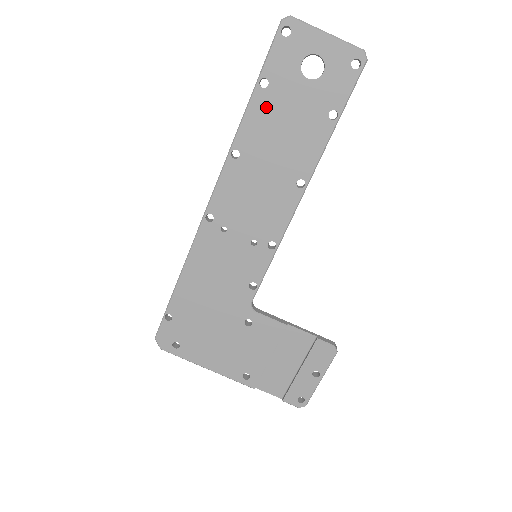
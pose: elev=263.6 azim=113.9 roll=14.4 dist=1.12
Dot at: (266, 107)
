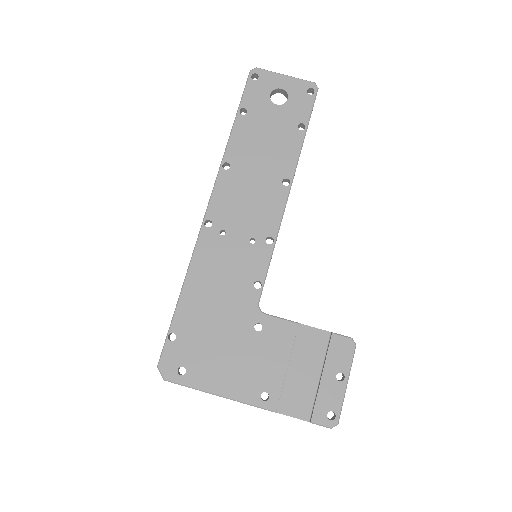
Dot at: (247, 128)
